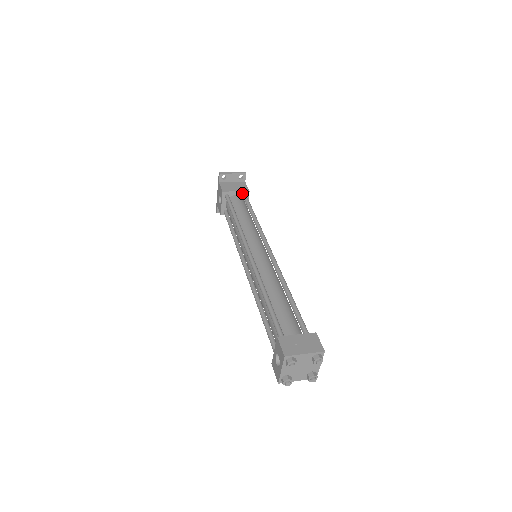
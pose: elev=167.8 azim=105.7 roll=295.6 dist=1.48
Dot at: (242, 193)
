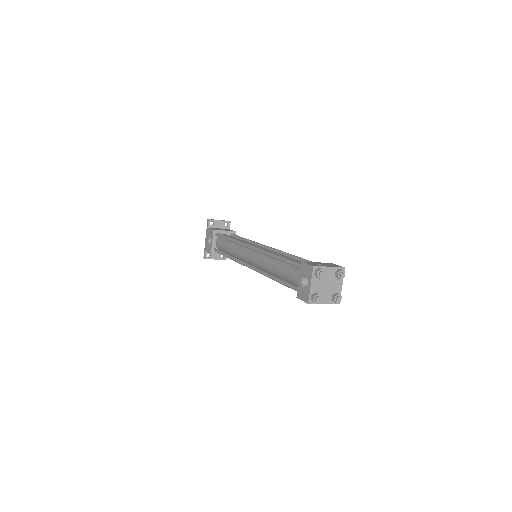
Dot at: (230, 233)
